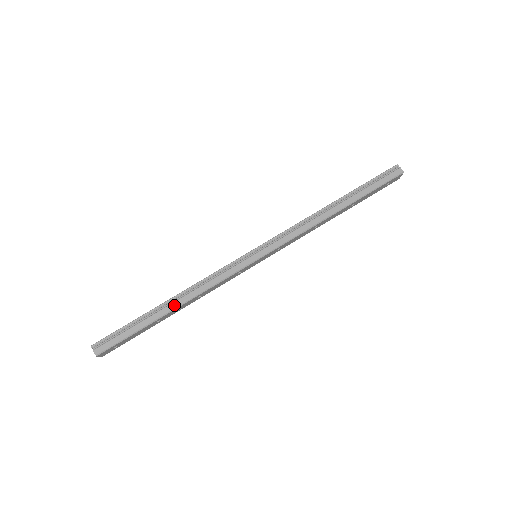
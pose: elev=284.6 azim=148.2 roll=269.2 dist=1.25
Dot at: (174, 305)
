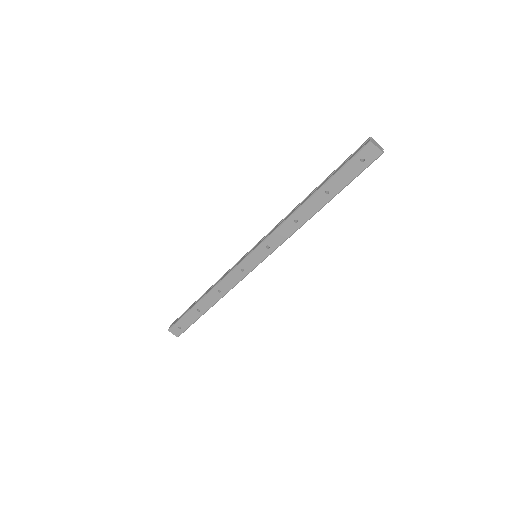
Dot at: (204, 295)
